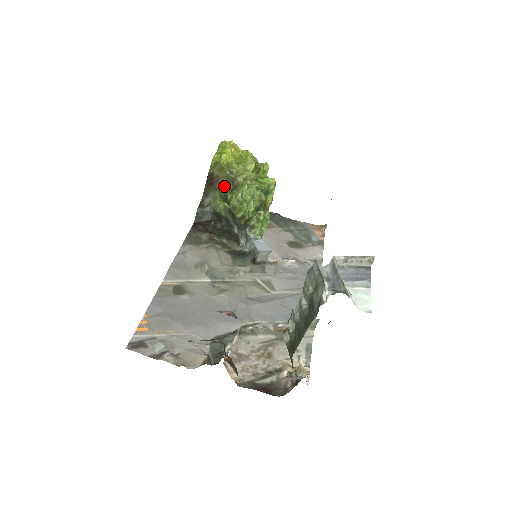
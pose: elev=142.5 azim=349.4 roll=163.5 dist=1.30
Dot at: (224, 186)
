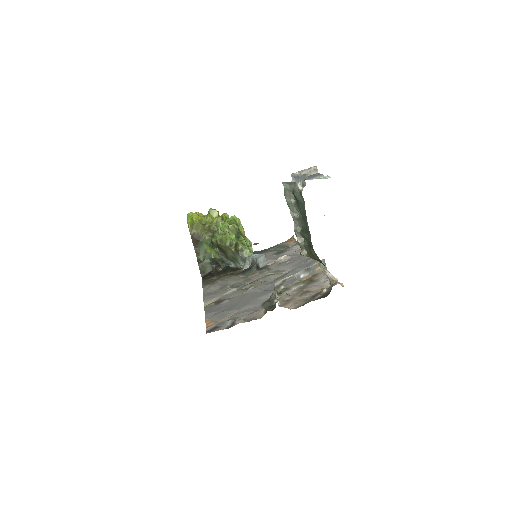
Dot at: (206, 237)
